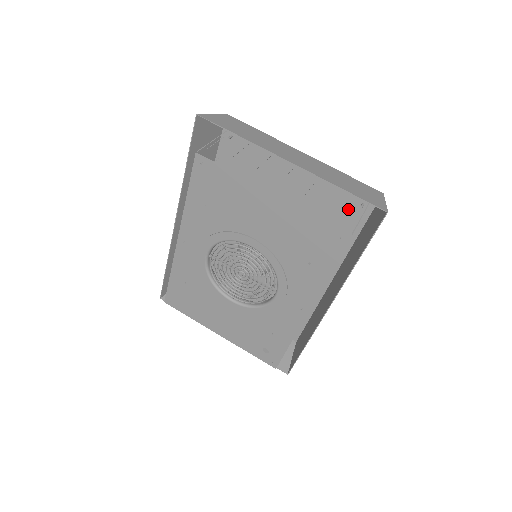
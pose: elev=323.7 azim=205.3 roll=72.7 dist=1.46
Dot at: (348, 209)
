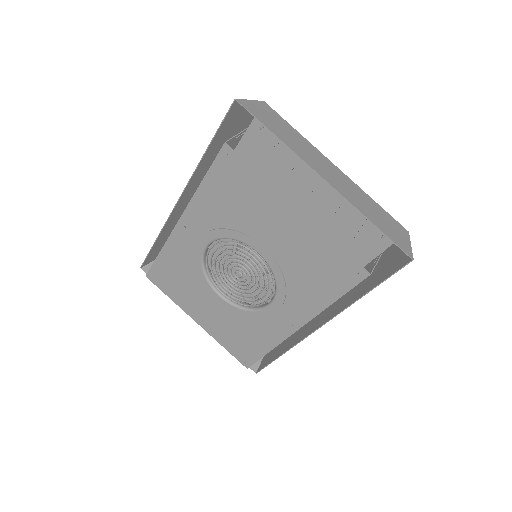
Dot at: (366, 236)
